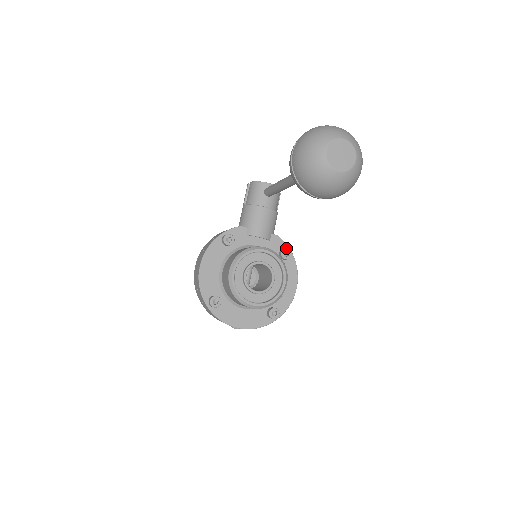
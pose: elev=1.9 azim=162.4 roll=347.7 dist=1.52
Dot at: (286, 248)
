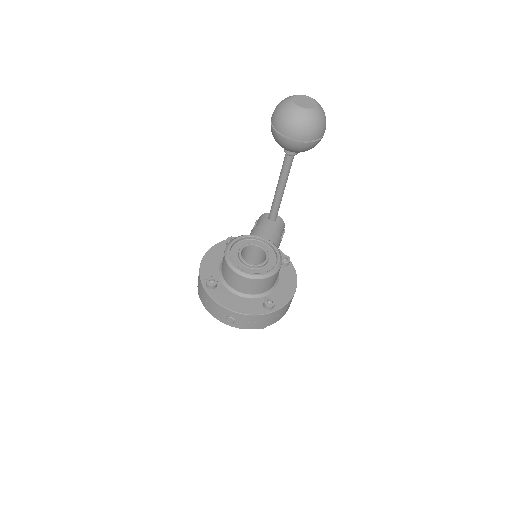
Dot at: (285, 255)
